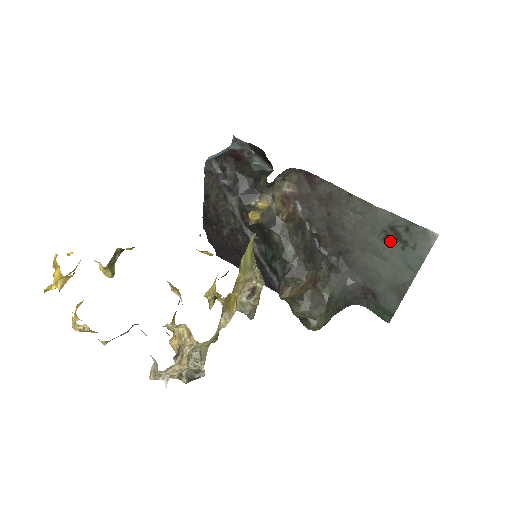
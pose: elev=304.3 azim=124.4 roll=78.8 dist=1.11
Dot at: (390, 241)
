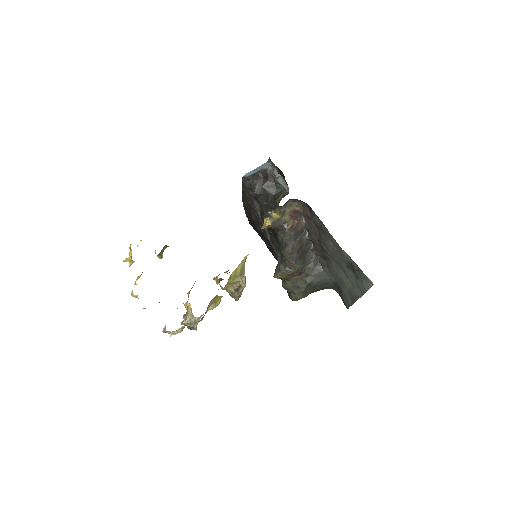
Dot at: (350, 270)
